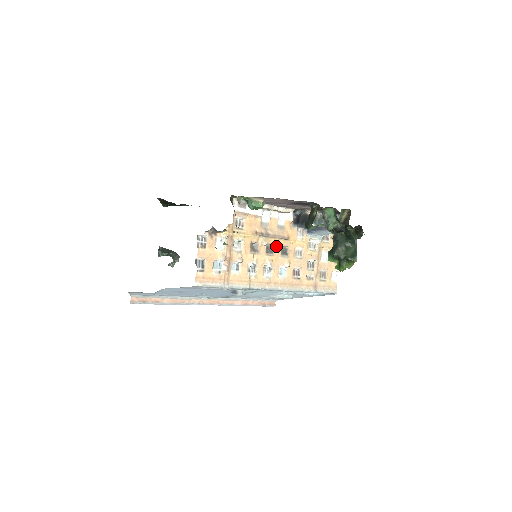
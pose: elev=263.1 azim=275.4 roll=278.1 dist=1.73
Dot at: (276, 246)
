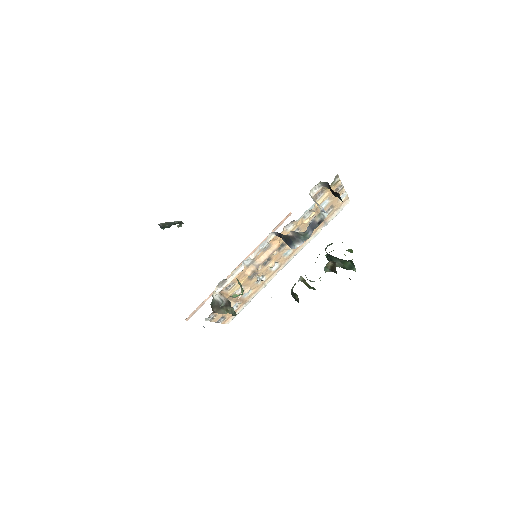
Dot at: (271, 255)
